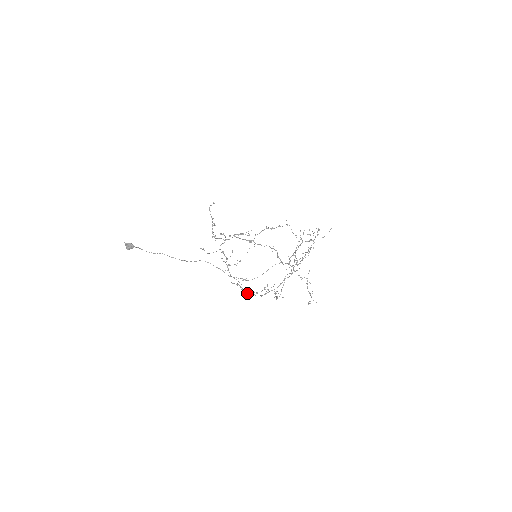
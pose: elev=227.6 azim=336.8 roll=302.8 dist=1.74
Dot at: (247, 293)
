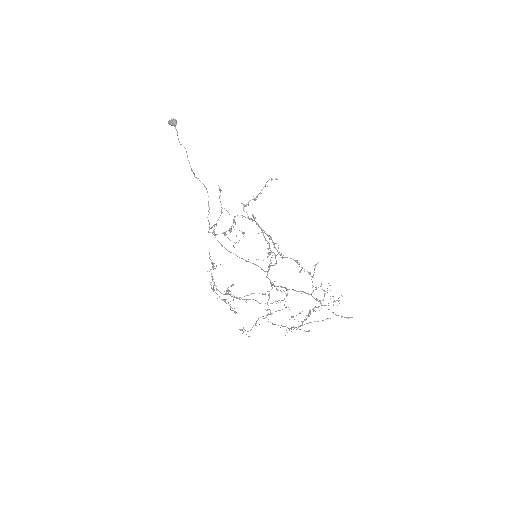
Dot at: occluded
